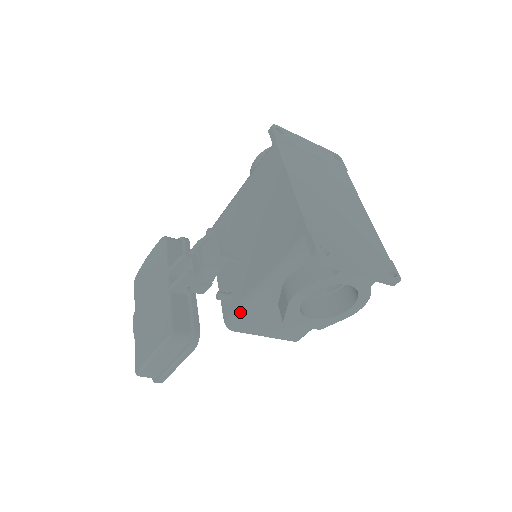
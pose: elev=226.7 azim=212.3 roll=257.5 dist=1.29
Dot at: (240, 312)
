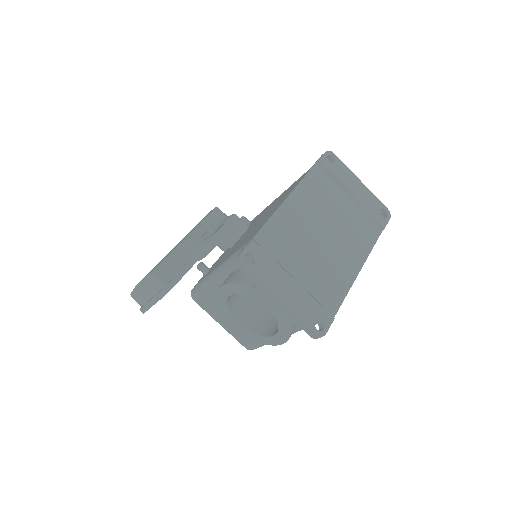
Dot at: (200, 285)
